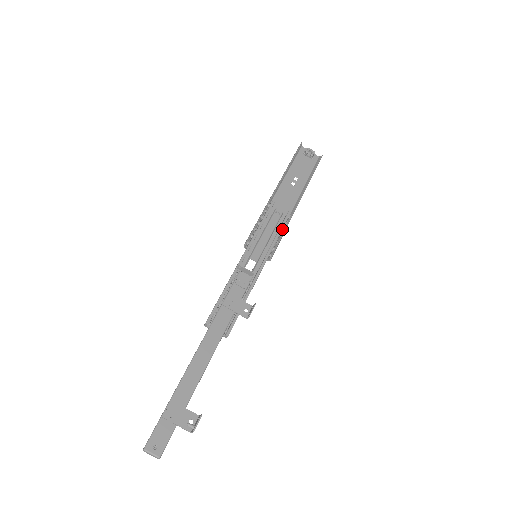
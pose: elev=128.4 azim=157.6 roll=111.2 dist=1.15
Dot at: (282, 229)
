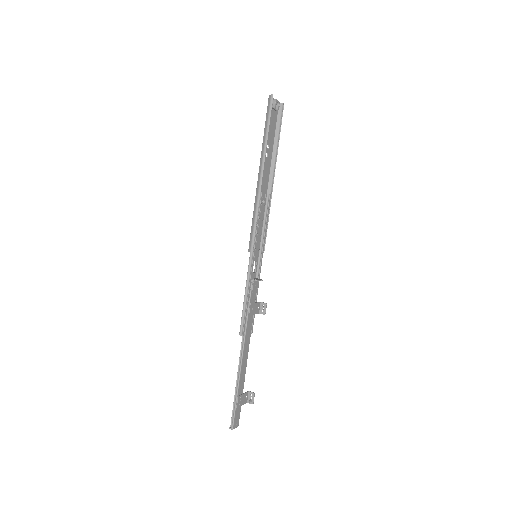
Dot at: (267, 218)
